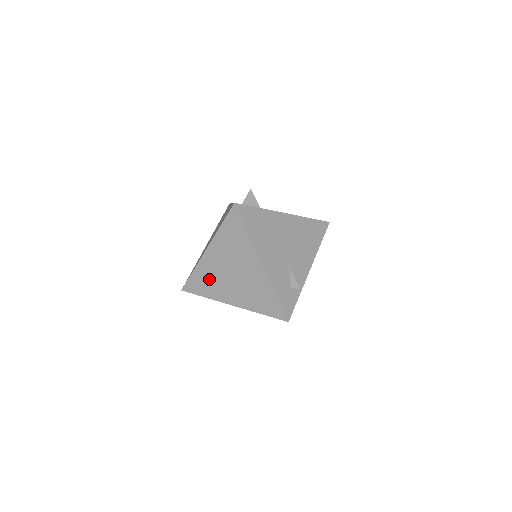
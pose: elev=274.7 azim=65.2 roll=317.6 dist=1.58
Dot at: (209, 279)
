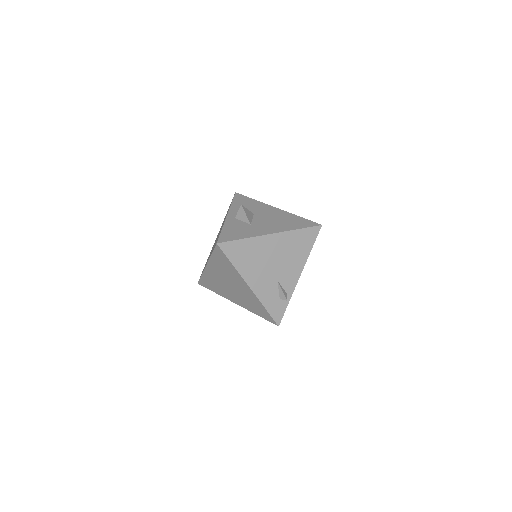
Dot at: (214, 283)
